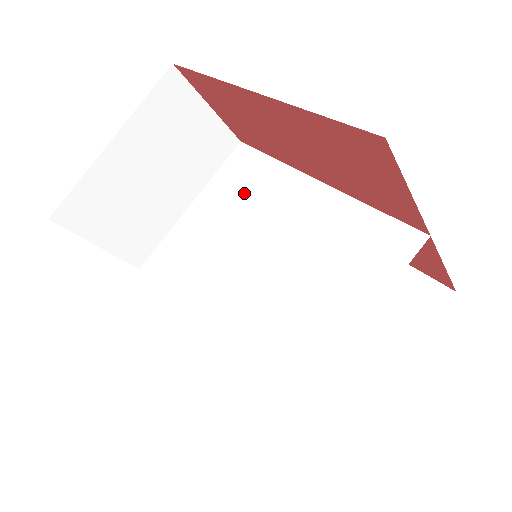
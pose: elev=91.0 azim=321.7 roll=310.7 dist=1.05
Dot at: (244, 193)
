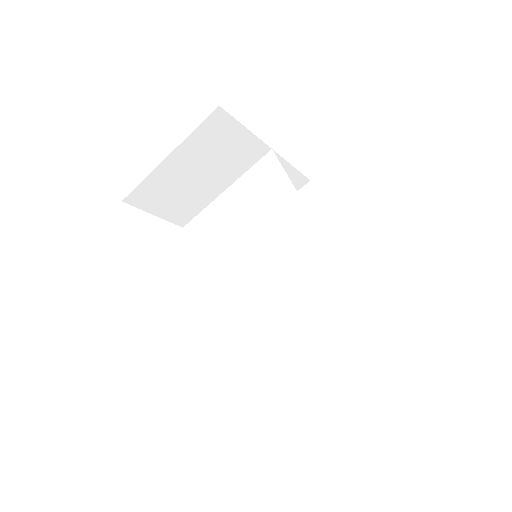
Dot at: (262, 199)
